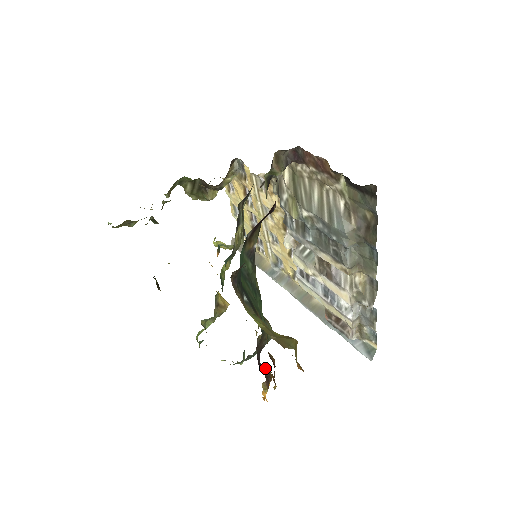
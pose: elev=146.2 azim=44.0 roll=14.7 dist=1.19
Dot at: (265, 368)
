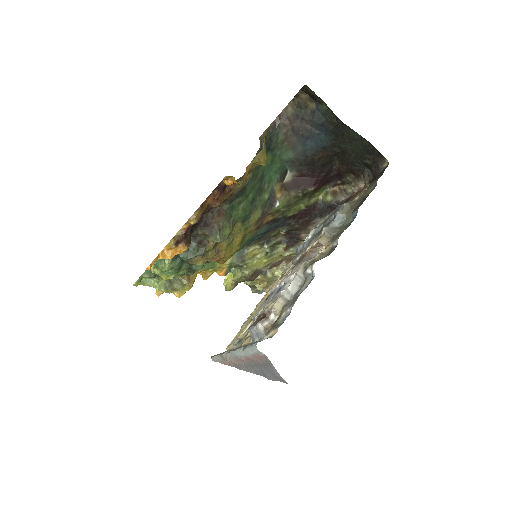
Dot at: occluded
